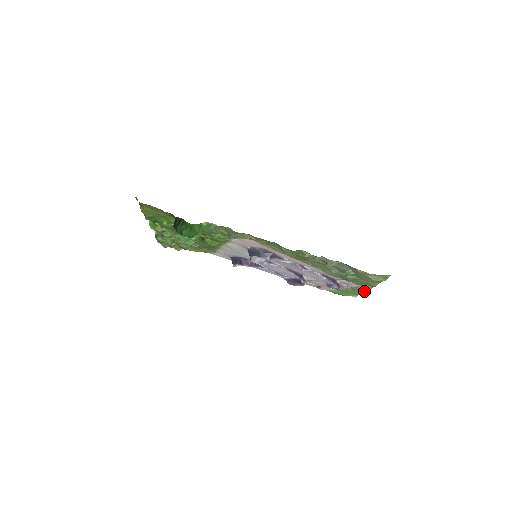
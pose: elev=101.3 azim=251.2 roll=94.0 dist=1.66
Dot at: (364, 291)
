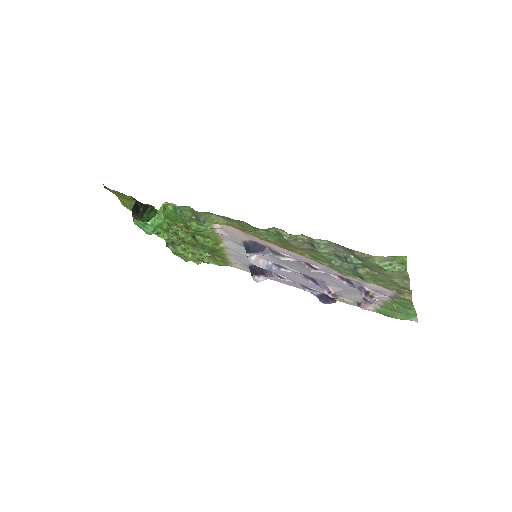
Dot at: (409, 303)
